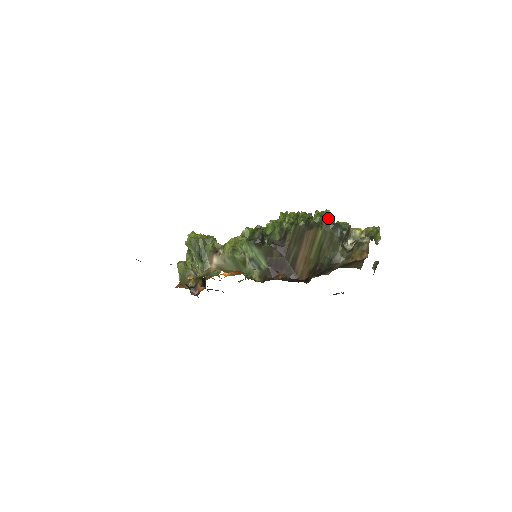
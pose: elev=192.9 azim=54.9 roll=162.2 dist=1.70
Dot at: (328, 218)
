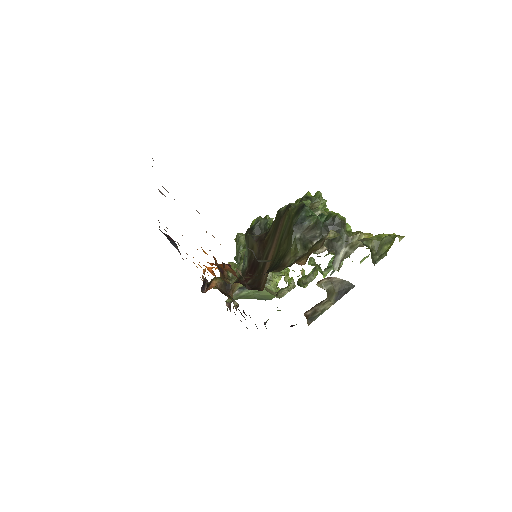
Dot at: (305, 199)
